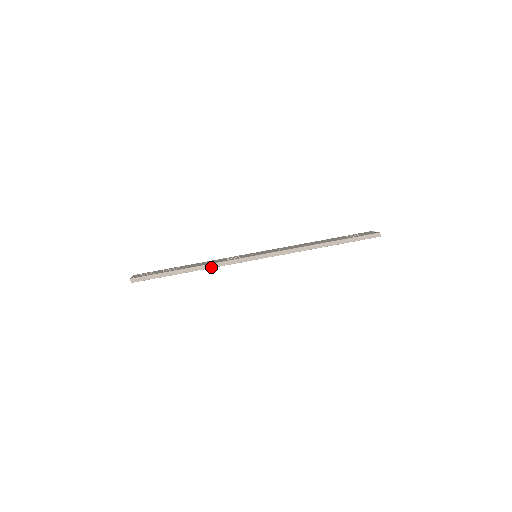
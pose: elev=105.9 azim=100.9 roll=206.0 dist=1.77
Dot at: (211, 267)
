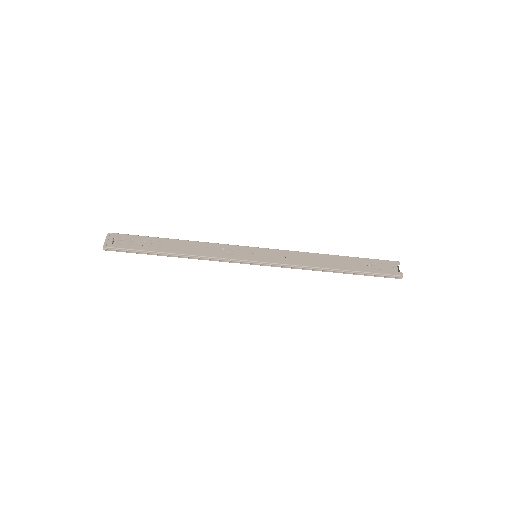
Dot at: (201, 259)
